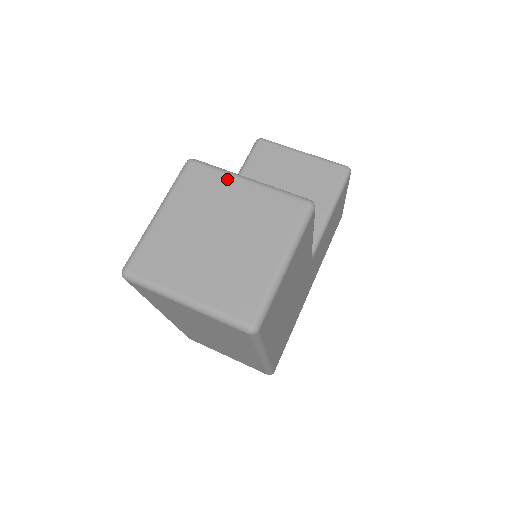
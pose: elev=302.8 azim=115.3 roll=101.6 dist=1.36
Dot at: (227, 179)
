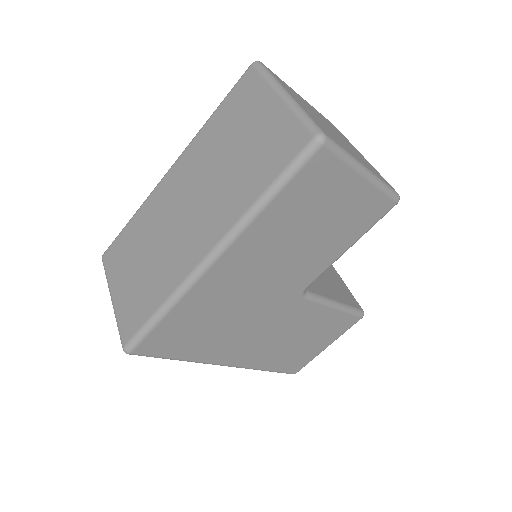
Dot at: occluded
